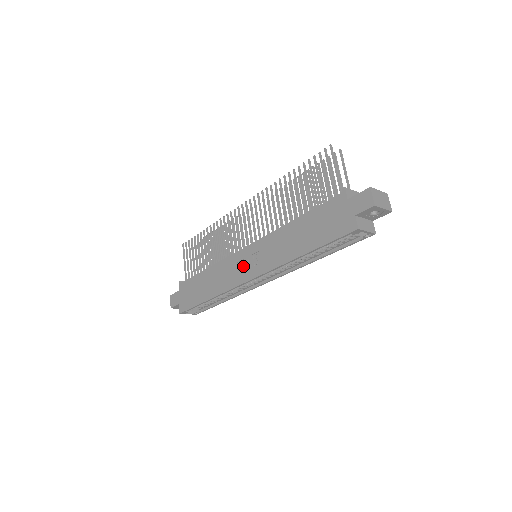
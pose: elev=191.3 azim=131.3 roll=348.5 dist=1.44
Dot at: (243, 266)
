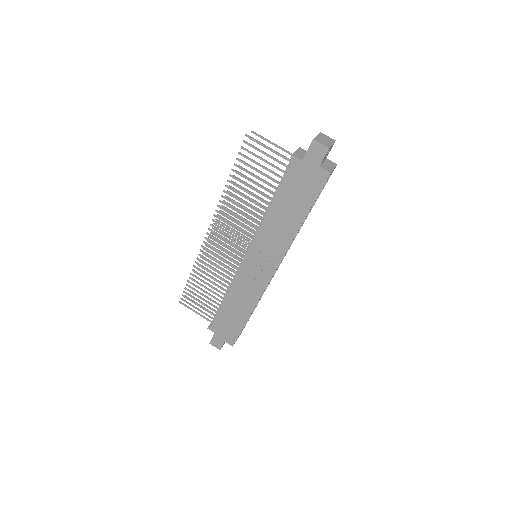
Dot at: (256, 271)
